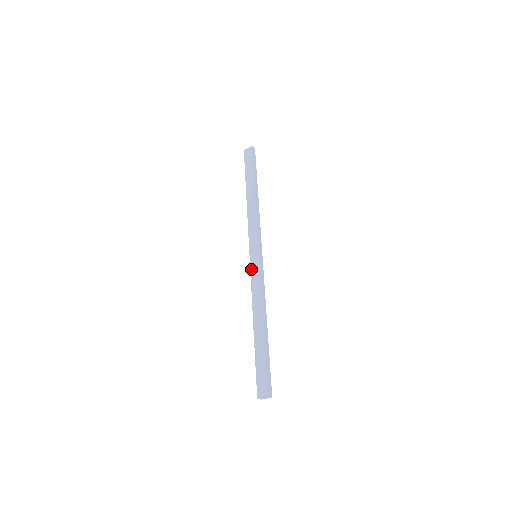
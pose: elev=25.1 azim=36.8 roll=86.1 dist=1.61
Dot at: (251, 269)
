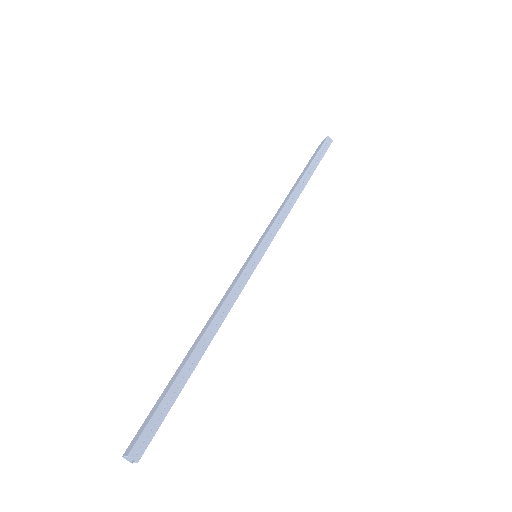
Dot at: (239, 271)
